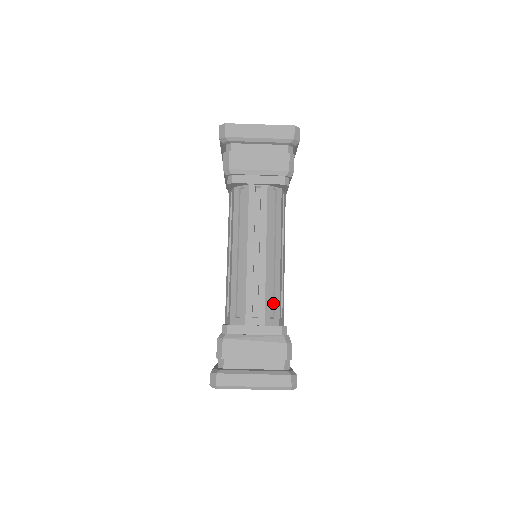
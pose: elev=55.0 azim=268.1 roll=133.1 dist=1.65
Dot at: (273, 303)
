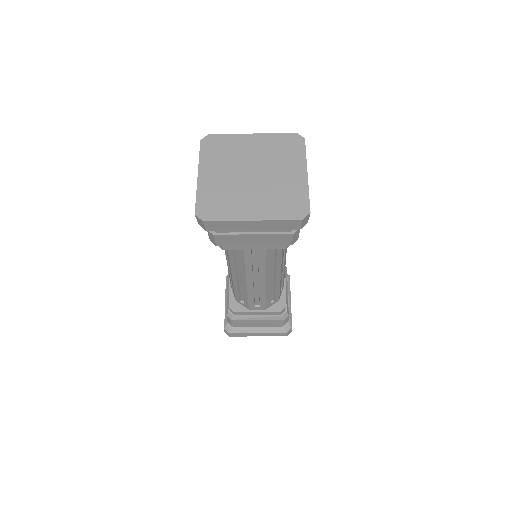
Dot at: (273, 295)
